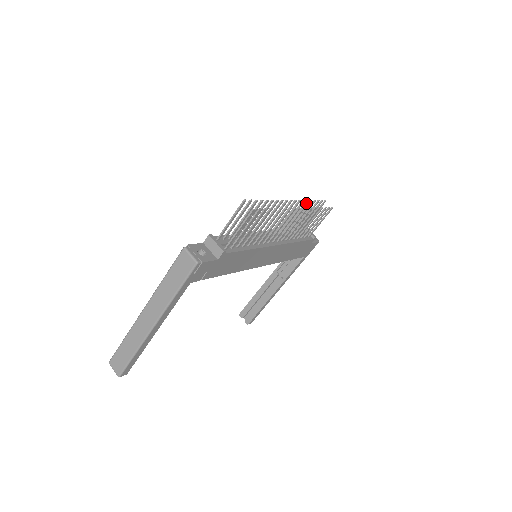
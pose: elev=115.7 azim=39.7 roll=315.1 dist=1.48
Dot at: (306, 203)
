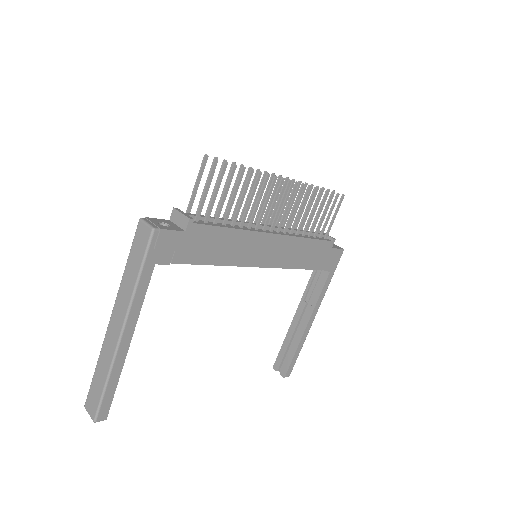
Dot at: (305, 187)
